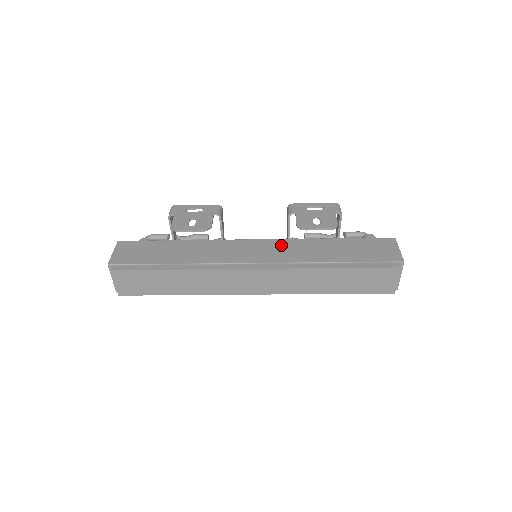
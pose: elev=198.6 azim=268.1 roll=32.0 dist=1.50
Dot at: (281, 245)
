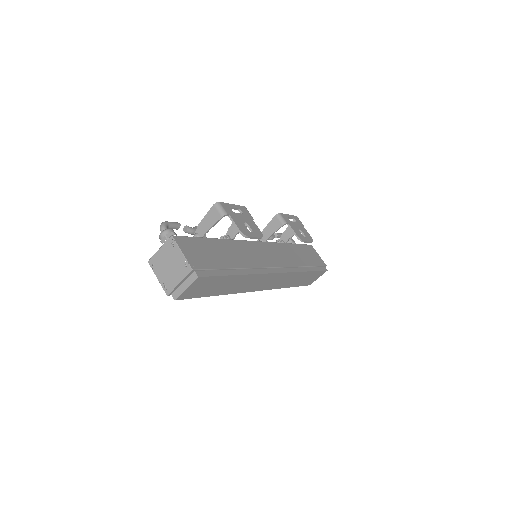
Dot at: (275, 249)
